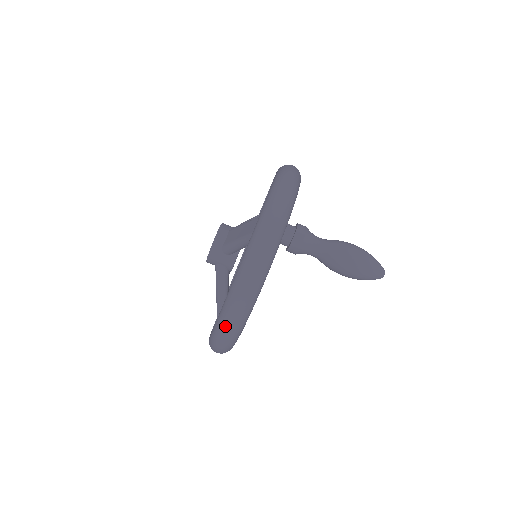
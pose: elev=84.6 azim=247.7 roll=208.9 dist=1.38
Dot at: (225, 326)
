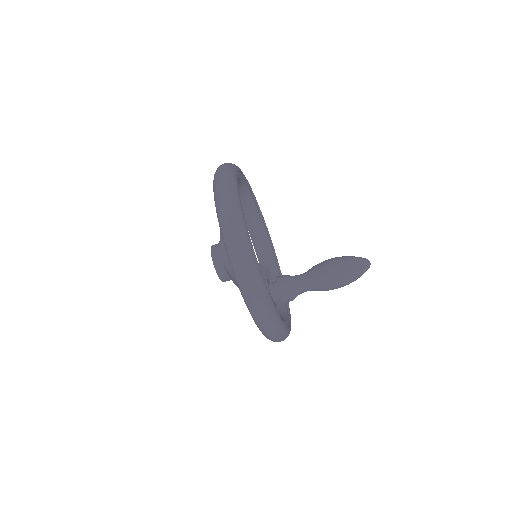
Dot at: occluded
